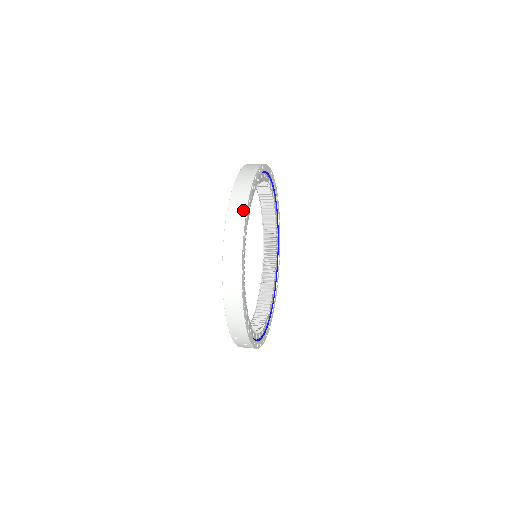
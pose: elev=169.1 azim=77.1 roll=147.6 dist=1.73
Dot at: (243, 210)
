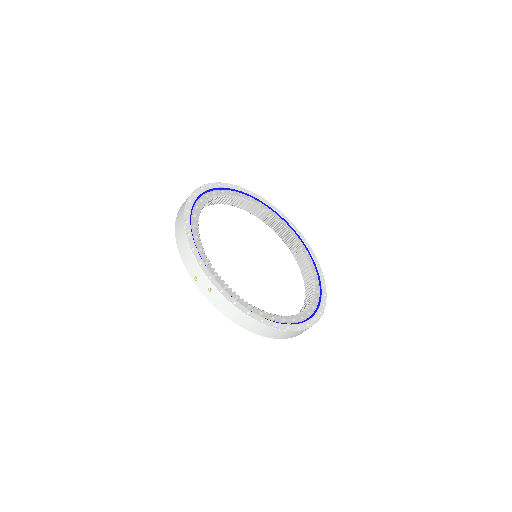
Dot at: (200, 187)
